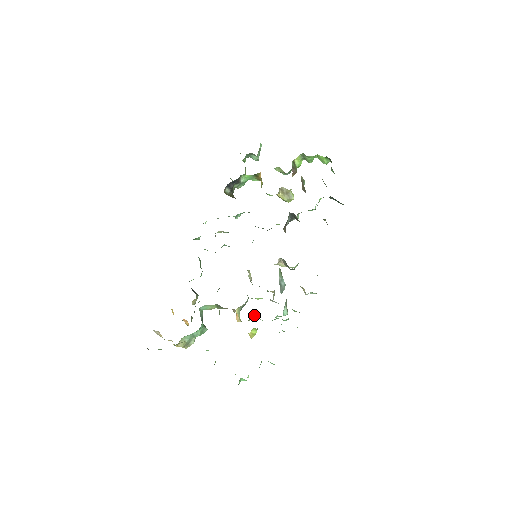
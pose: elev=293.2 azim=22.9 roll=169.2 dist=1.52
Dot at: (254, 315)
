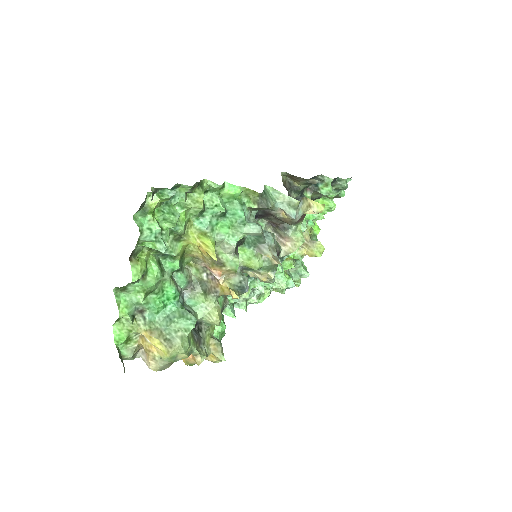
Dot at: (220, 248)
